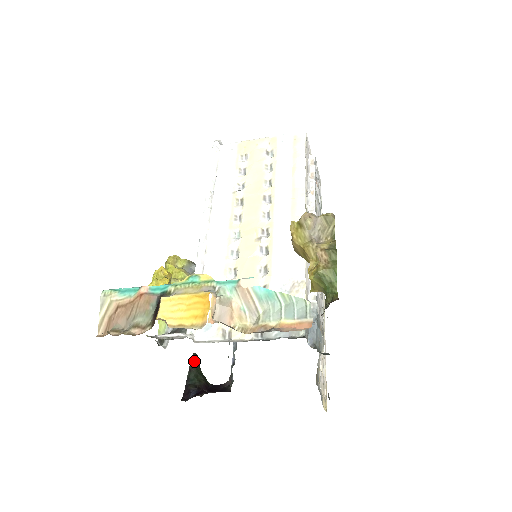
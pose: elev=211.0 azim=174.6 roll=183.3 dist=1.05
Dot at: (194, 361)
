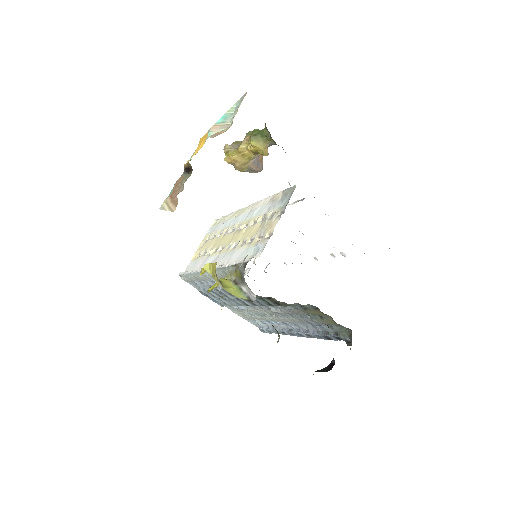
Dot at: occluded
